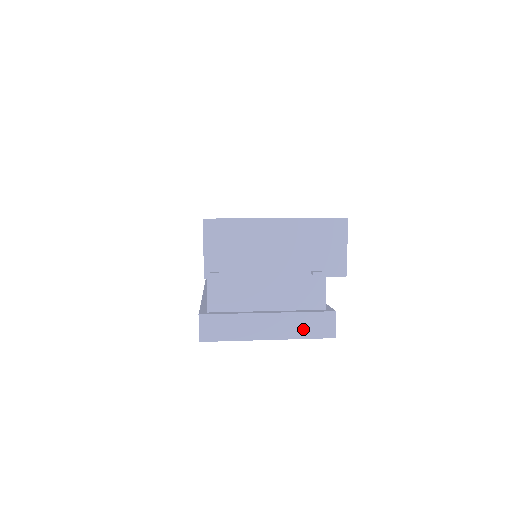
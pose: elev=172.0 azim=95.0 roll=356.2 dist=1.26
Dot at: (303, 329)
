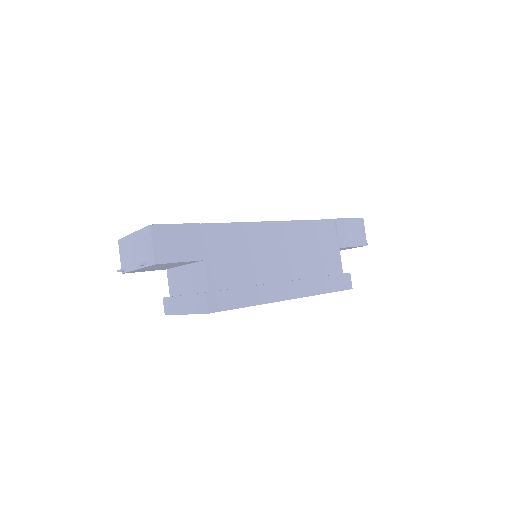
Dot at: (195, 307)
